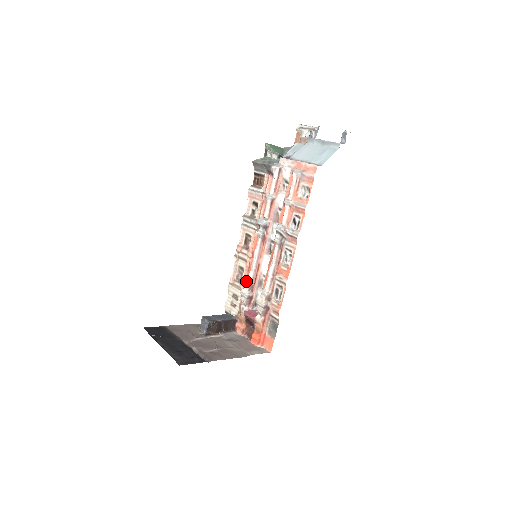
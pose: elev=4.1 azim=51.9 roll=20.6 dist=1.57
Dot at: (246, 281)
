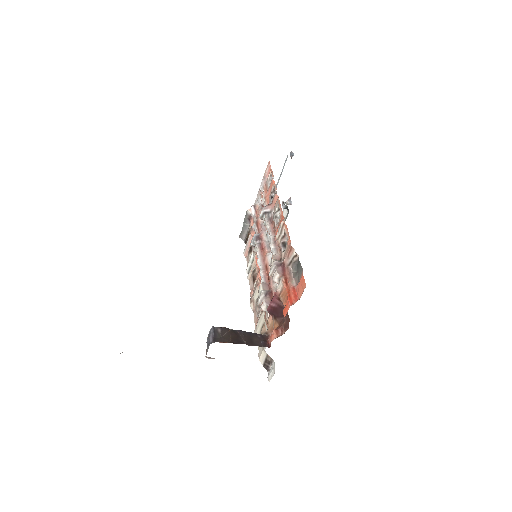
Dot at: (259, 288)
